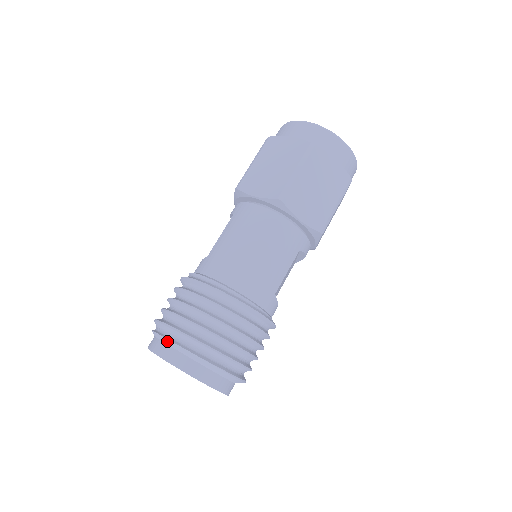
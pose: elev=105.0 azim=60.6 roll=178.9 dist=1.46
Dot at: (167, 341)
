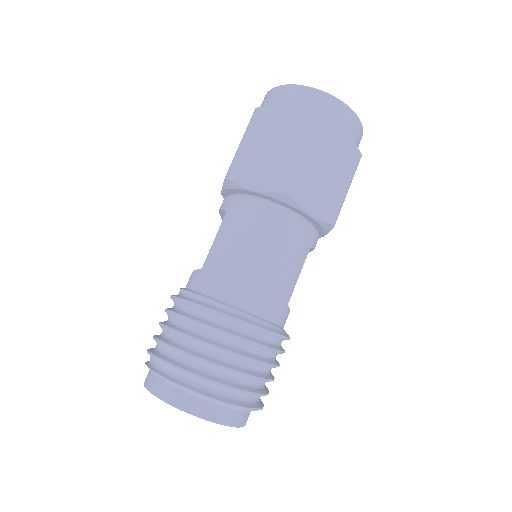
Dot at: (171, 383)
